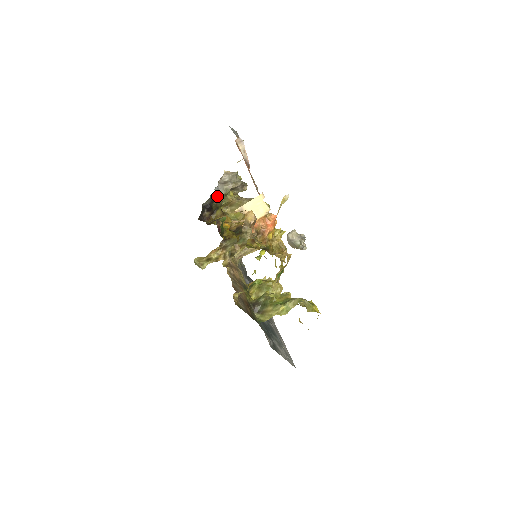
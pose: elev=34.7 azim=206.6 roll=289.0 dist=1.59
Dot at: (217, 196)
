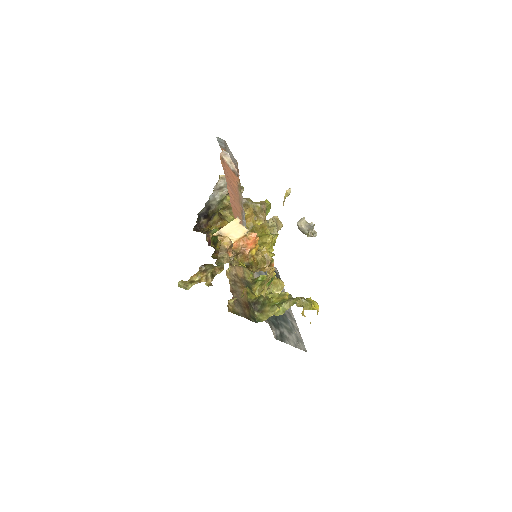
Dot at: (213, 203)
